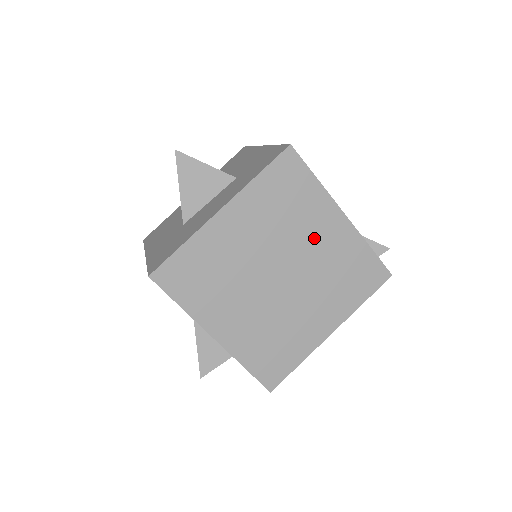
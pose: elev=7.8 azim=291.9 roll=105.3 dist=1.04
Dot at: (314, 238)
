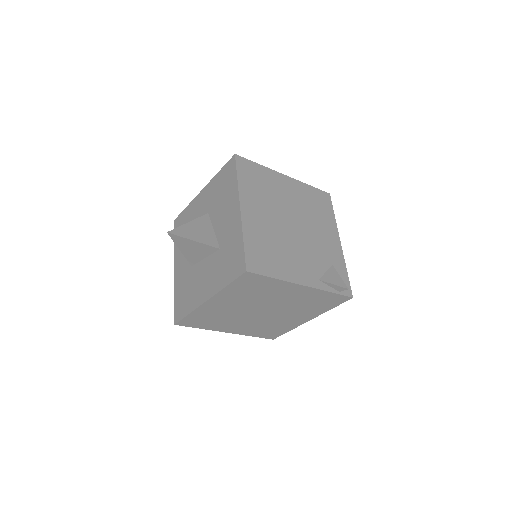
Dot at: (282, 297)
